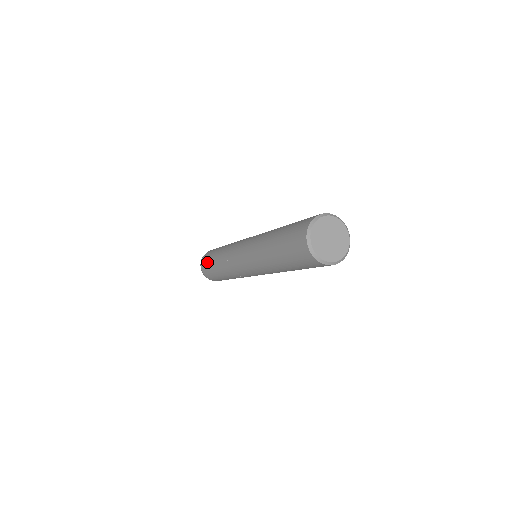
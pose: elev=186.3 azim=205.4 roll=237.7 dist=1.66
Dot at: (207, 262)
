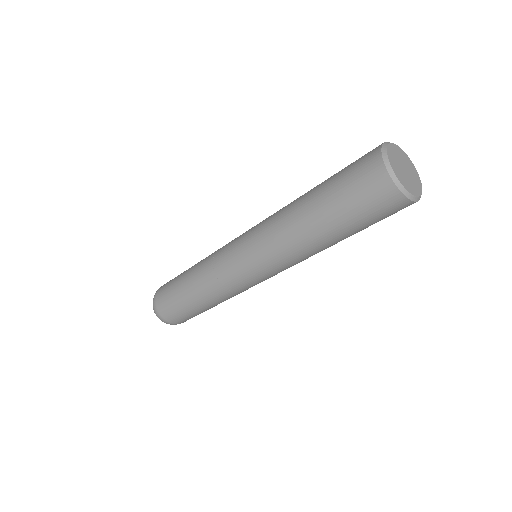
Dot at: (175, 277)
